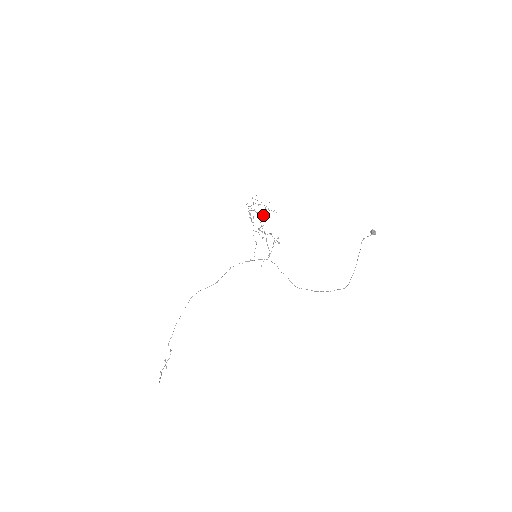
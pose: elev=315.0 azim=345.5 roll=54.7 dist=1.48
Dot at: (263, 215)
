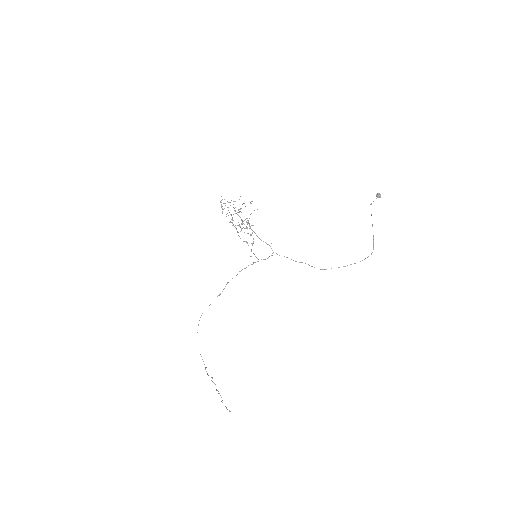
Dot at: (238, 212)
